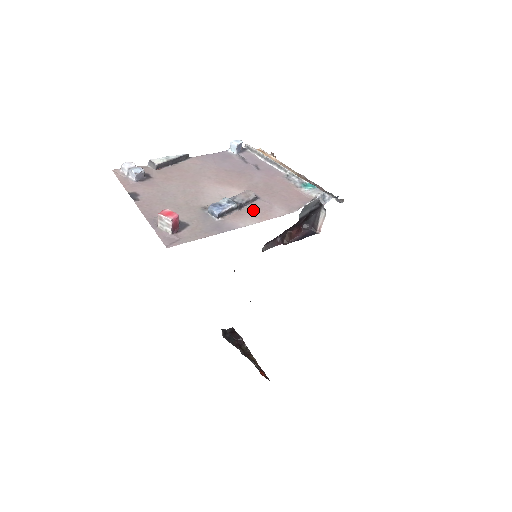
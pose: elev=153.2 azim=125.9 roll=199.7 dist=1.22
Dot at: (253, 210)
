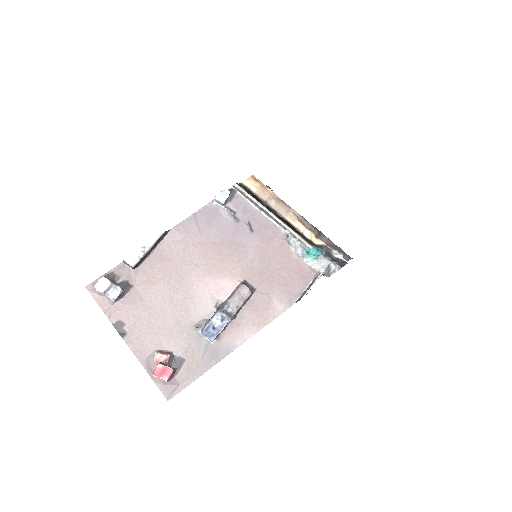
Dot at: (249, 314)
